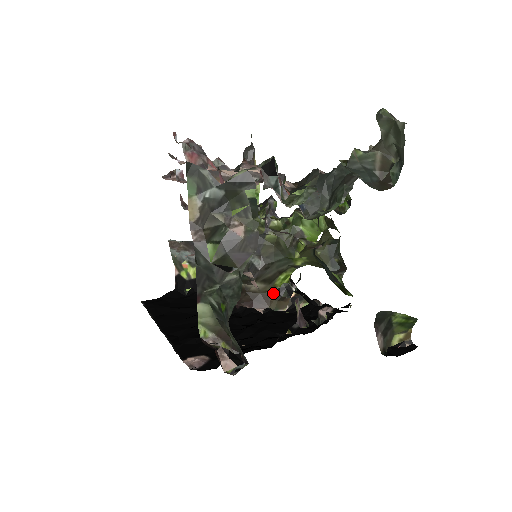
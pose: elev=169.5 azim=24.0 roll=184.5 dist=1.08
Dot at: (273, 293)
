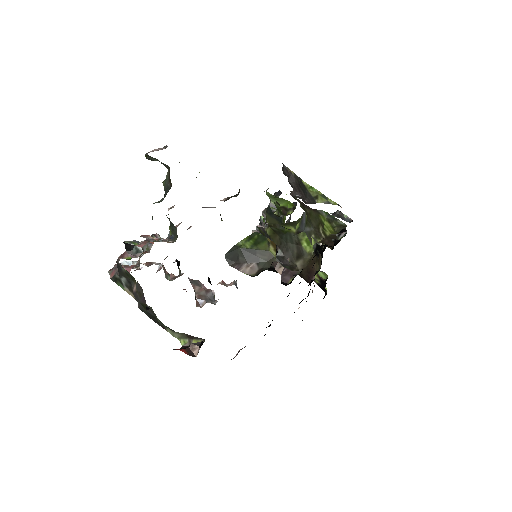
Dot at: occluded
